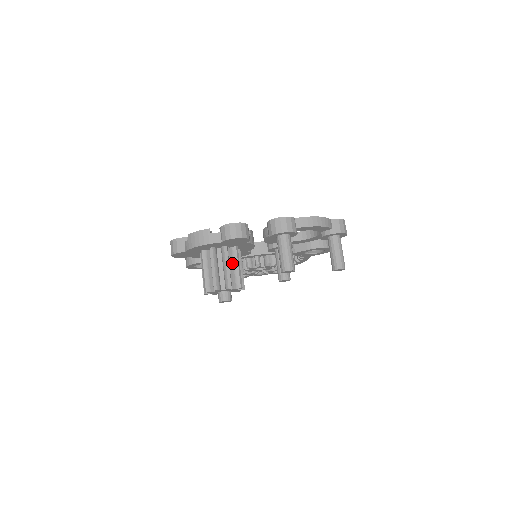
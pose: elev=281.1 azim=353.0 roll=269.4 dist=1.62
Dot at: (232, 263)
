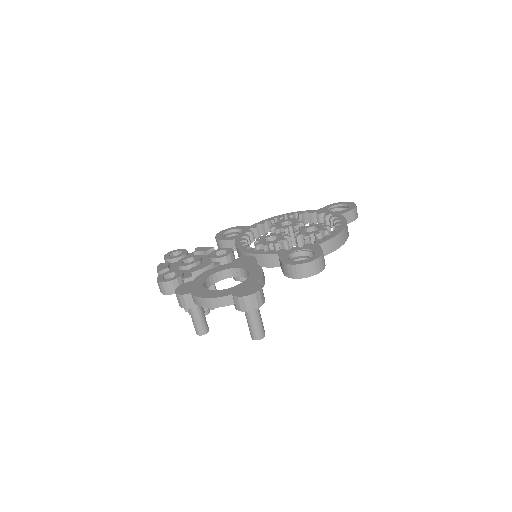
Dot at: occluded
